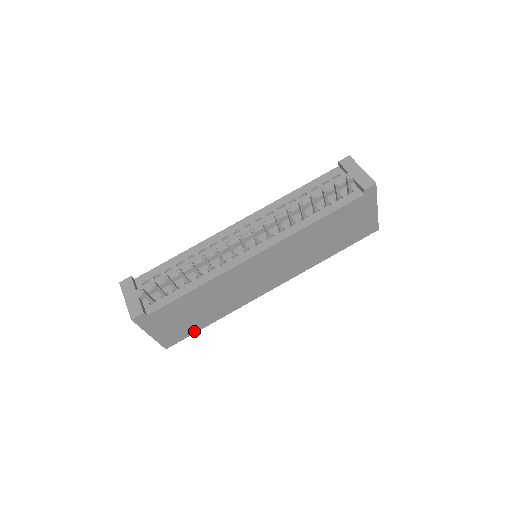
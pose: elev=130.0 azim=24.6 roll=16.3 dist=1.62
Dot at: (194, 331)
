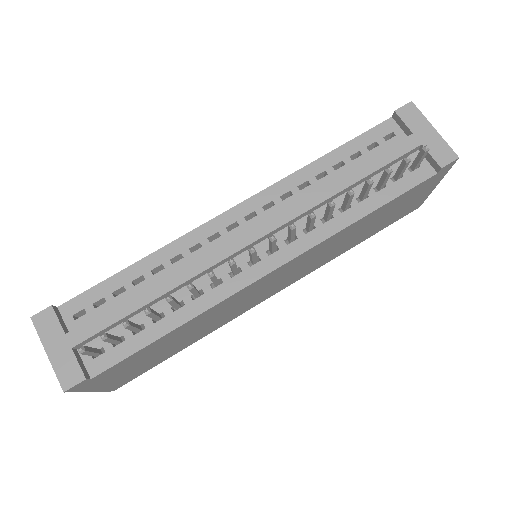
Dot at: (157, 363)
